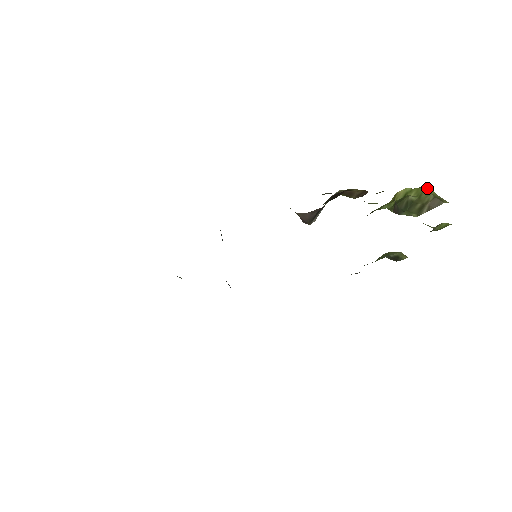
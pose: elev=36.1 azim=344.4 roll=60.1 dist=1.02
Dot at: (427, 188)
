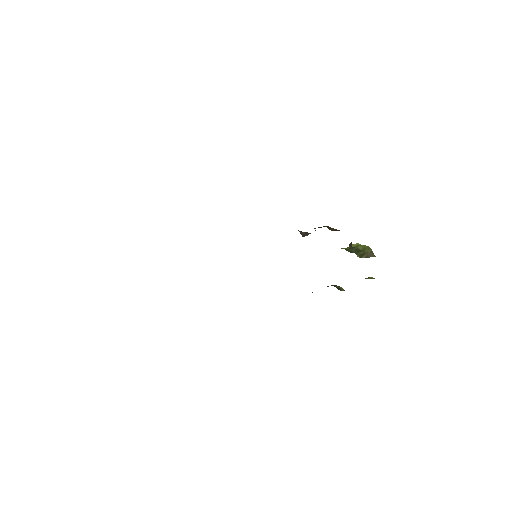
Dot at: (369, 247)
